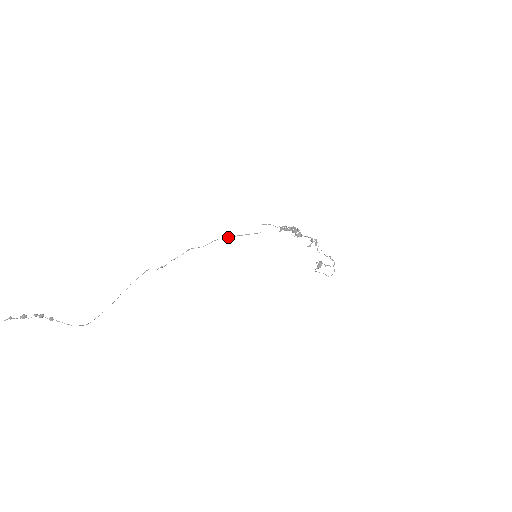
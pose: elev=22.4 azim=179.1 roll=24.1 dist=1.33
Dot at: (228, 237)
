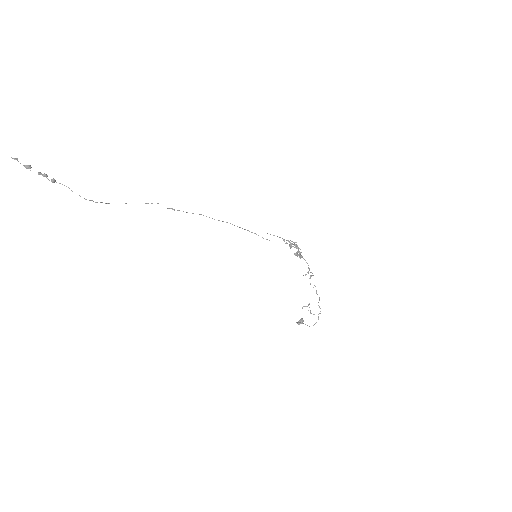
Dot at: occluded
